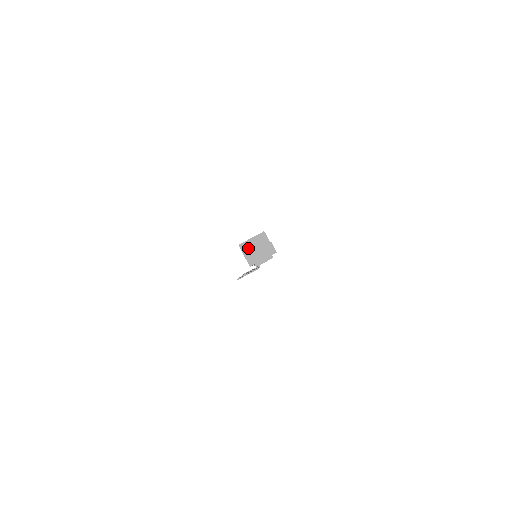
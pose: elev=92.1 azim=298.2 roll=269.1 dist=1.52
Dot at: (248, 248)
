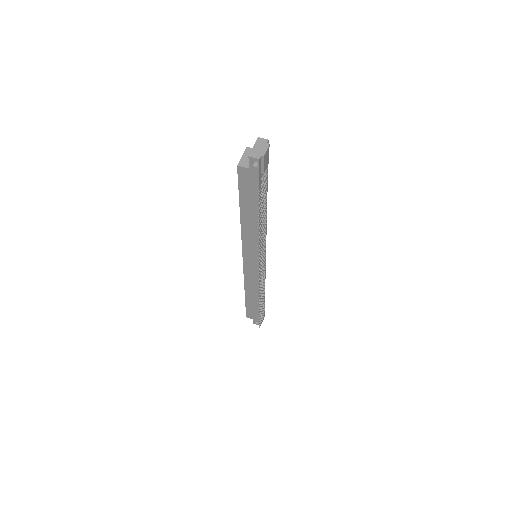
Dot at: (246, 163)
